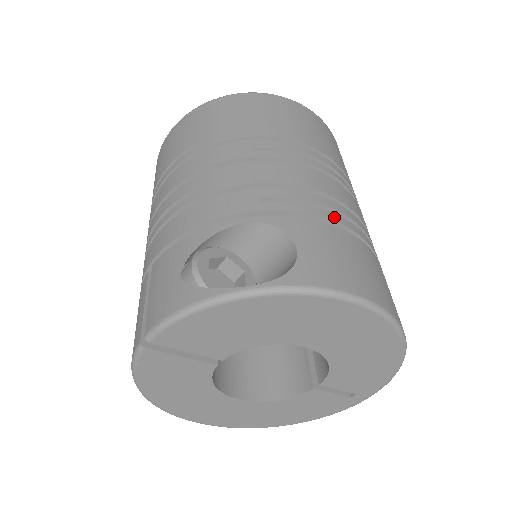
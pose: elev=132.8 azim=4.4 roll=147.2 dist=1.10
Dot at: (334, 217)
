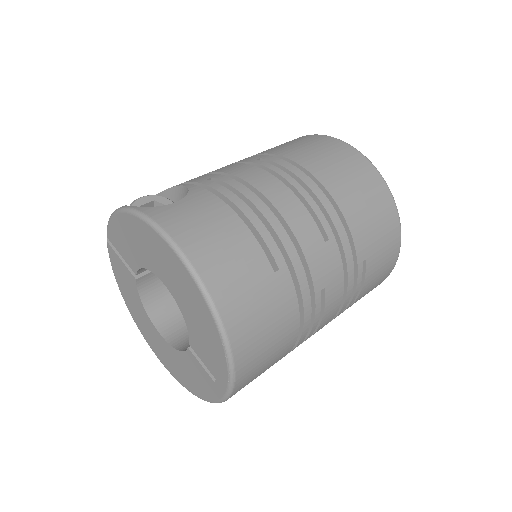
Dot at: (242, 205)
